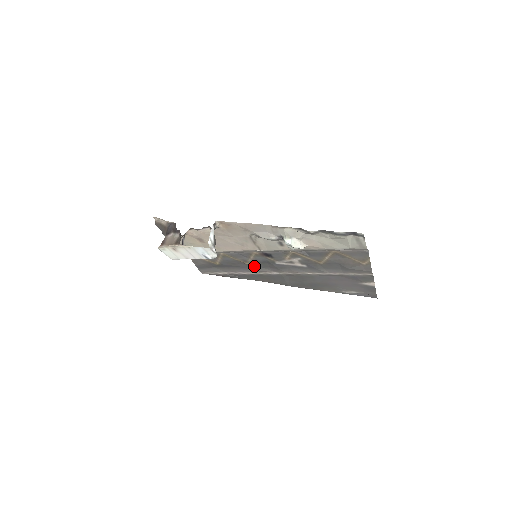
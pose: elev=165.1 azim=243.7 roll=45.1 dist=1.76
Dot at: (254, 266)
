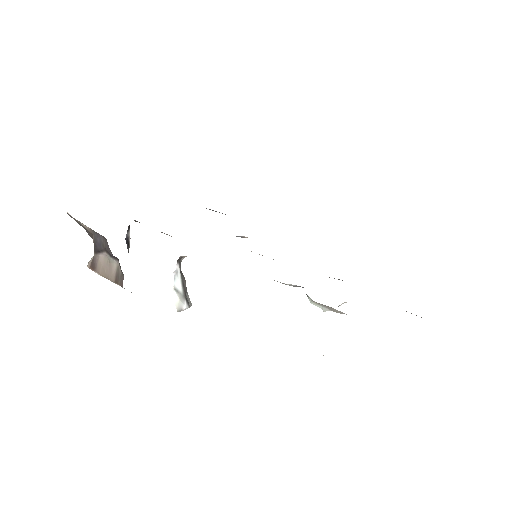
Dot at: occluded
